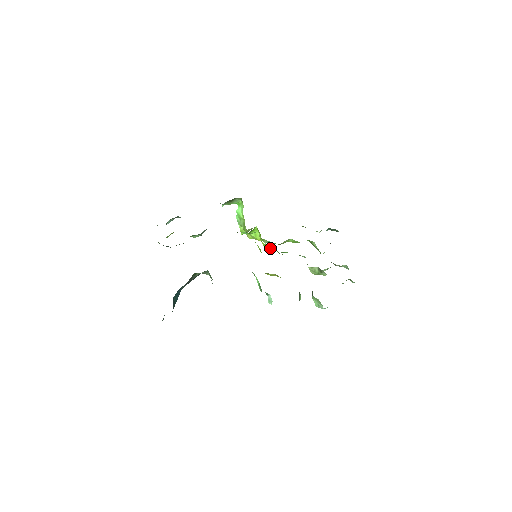
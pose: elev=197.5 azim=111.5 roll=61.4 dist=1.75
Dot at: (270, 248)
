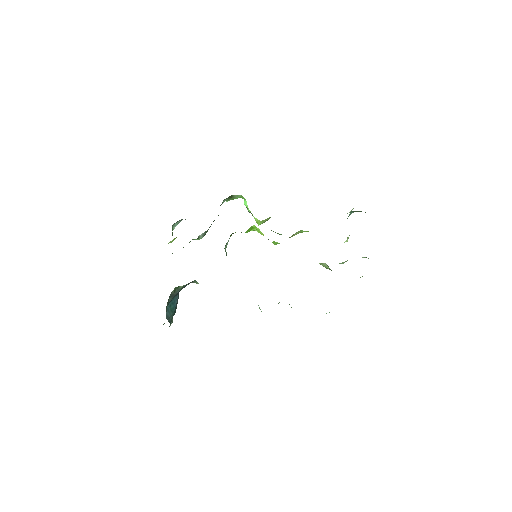
Dot at: (277, 243)
